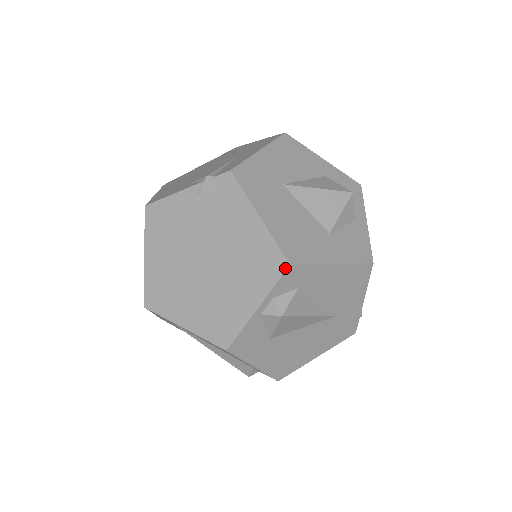
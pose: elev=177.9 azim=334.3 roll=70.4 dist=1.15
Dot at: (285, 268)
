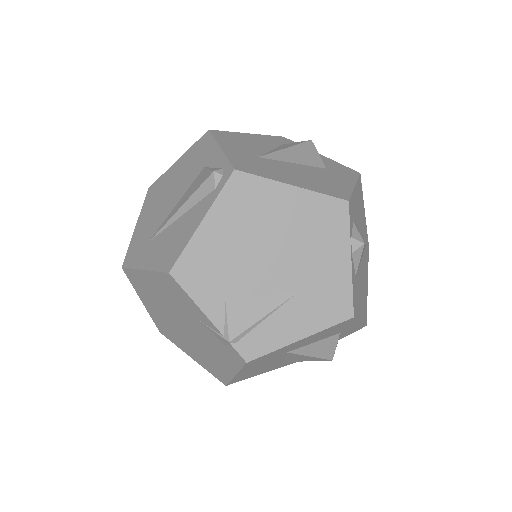
Dot at: occluded
